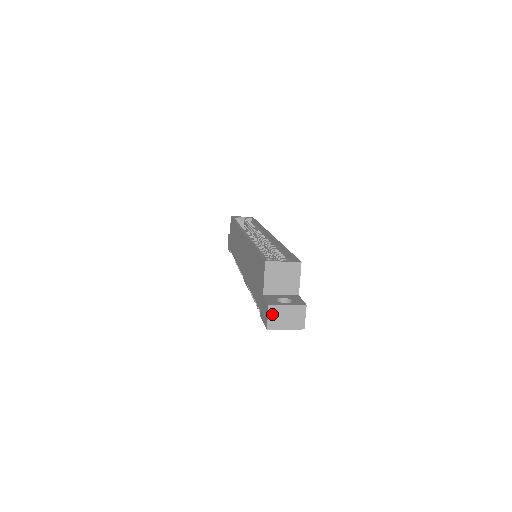
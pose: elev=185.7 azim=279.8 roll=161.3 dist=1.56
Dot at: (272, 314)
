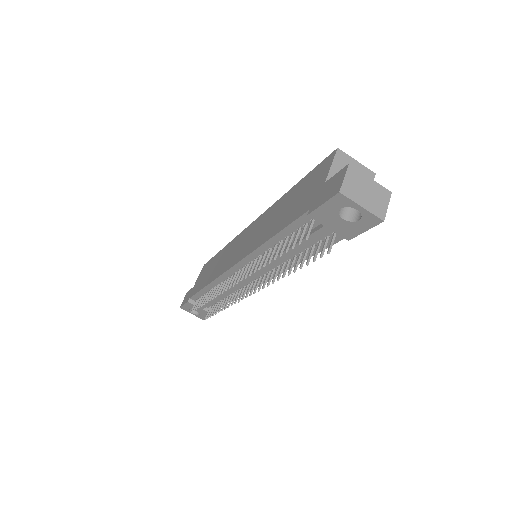
Dot at: (350, 177)
